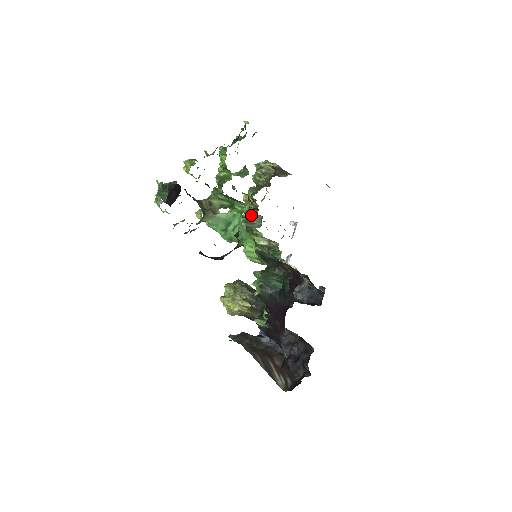
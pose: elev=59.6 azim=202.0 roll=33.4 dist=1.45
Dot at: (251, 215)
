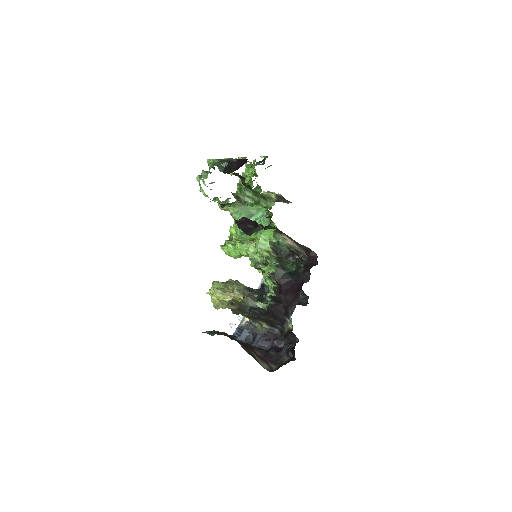
Dot at: occluded
